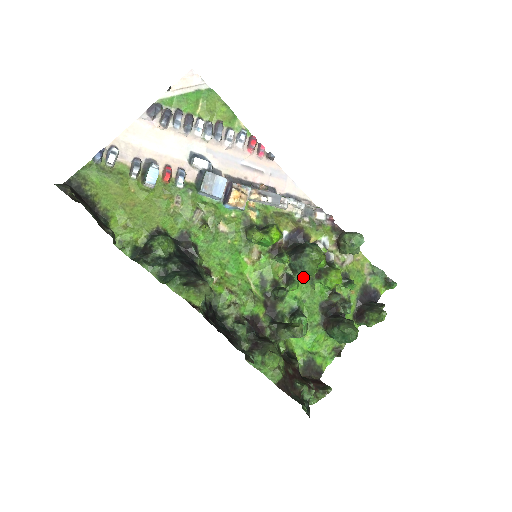
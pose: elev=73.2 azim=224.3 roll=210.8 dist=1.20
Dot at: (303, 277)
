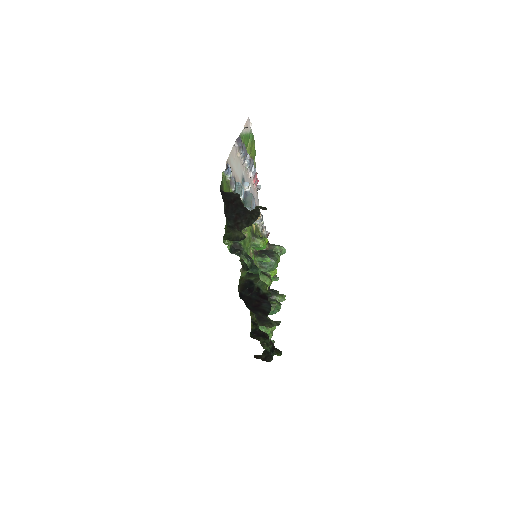
Dot at: occluded
